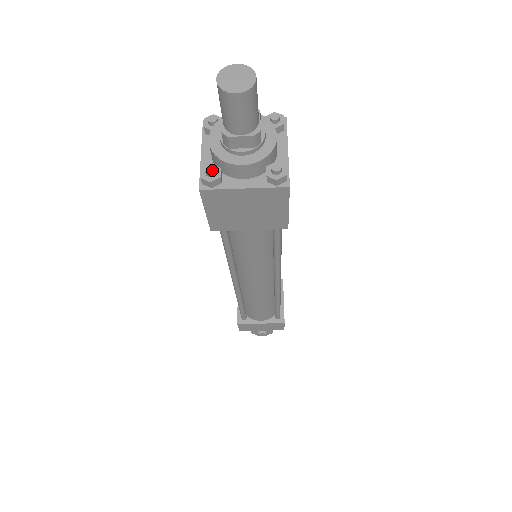
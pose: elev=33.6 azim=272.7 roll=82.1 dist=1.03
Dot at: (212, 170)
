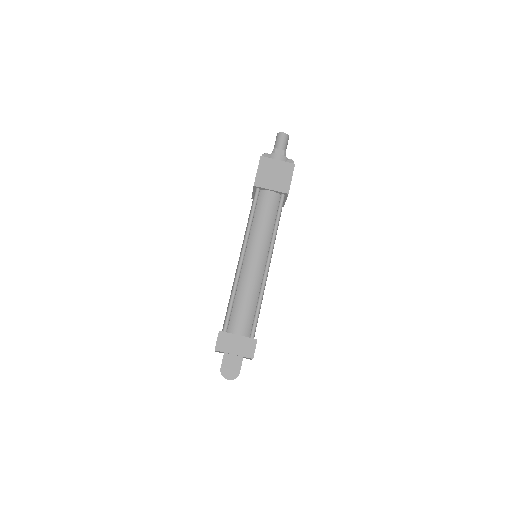
Dot at: (267, 154)
